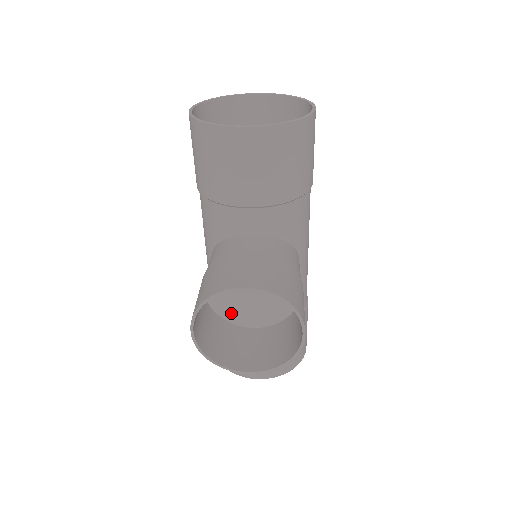
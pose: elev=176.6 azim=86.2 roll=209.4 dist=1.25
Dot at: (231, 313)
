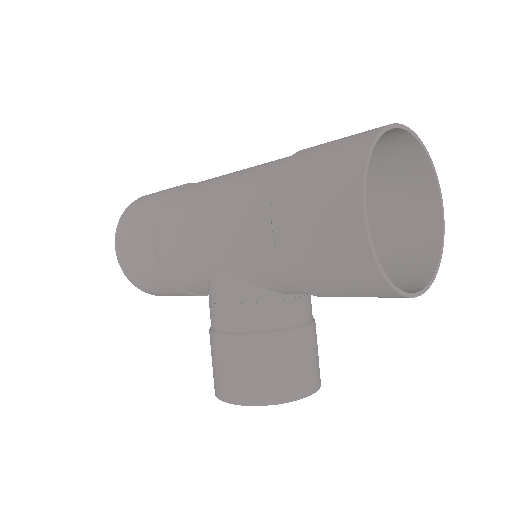
Dot at: occluded
